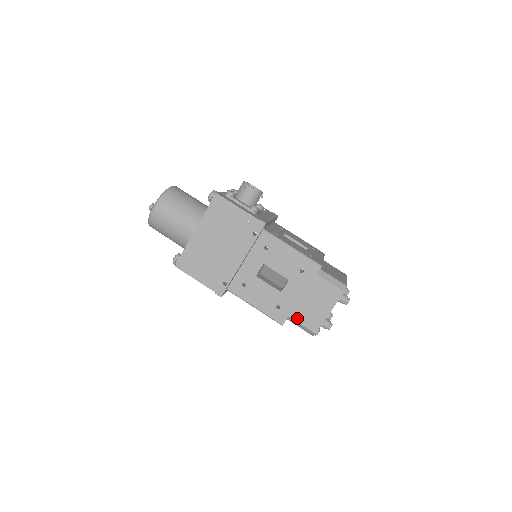
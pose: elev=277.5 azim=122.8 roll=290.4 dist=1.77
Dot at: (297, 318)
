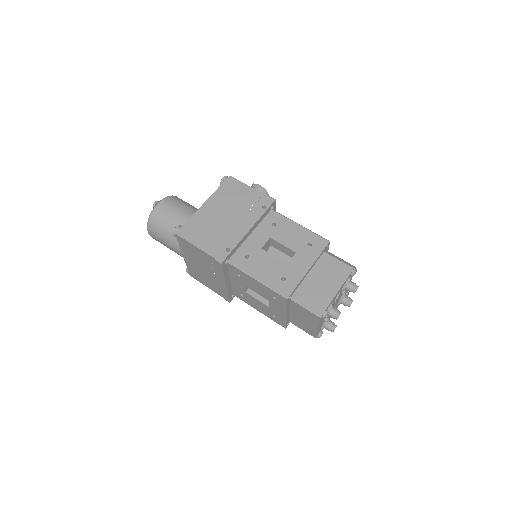
Dot at: (303, 294)
